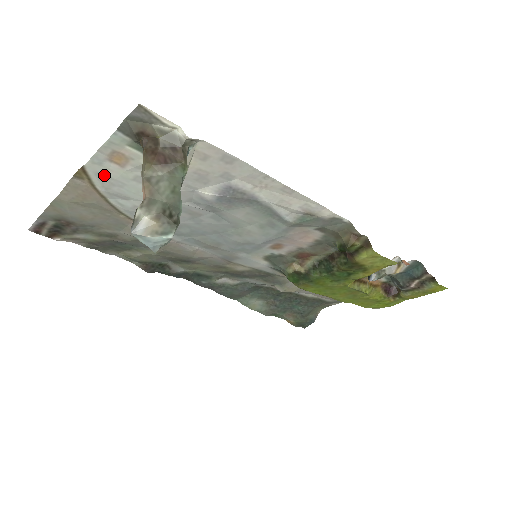
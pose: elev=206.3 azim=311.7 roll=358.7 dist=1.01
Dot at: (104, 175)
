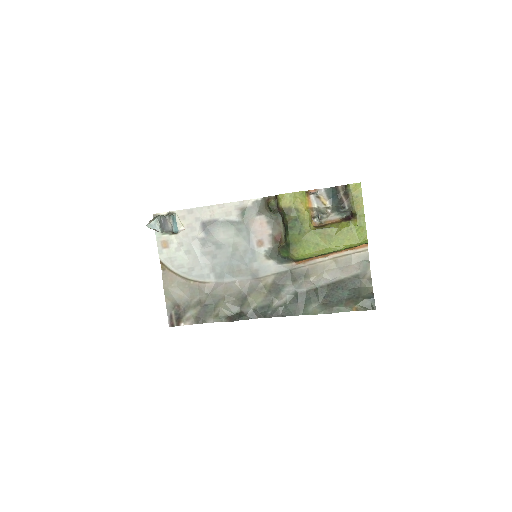
Dot at: (167, 259)
